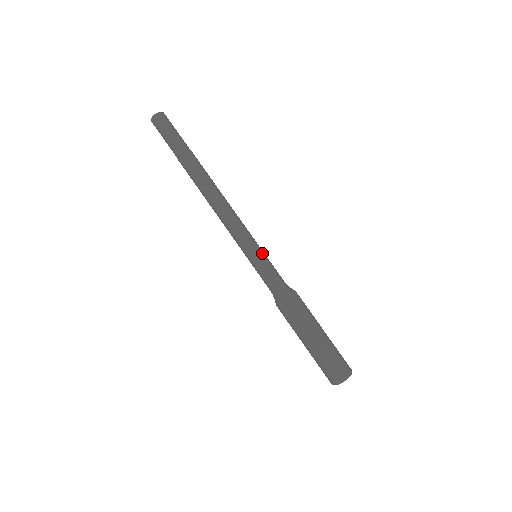
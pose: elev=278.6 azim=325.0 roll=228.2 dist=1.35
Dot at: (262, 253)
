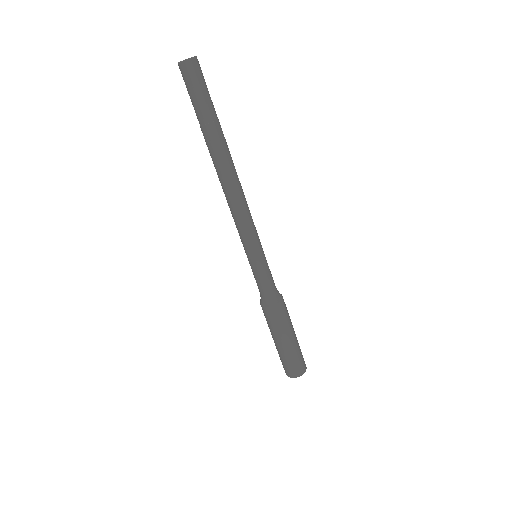
Dot at: (257, 261)
